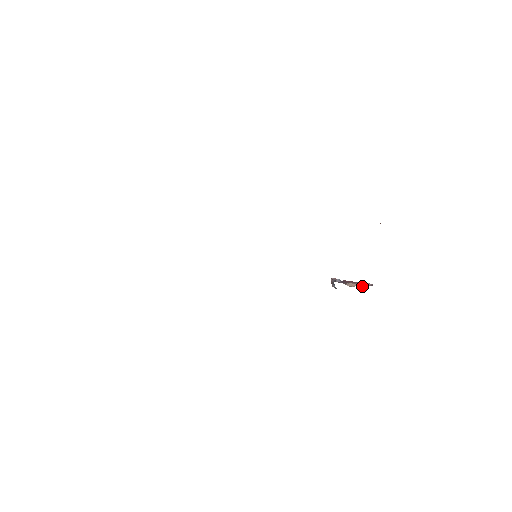
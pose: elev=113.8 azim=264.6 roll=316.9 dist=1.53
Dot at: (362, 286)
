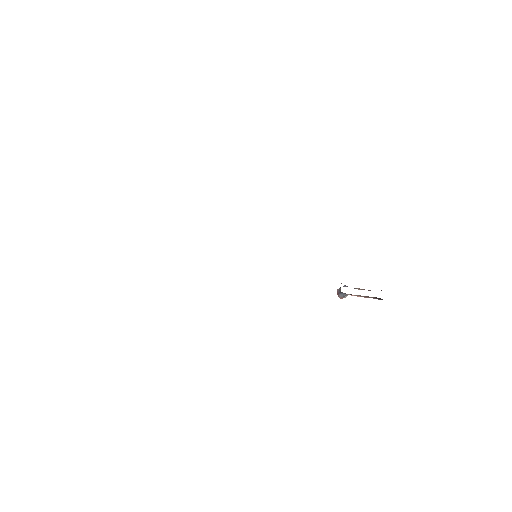
Dot at: occluded
